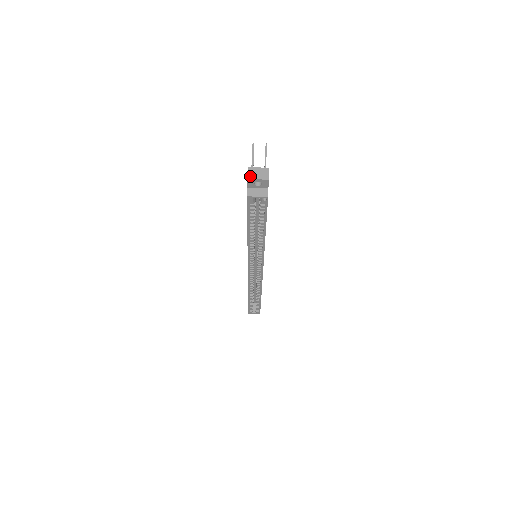
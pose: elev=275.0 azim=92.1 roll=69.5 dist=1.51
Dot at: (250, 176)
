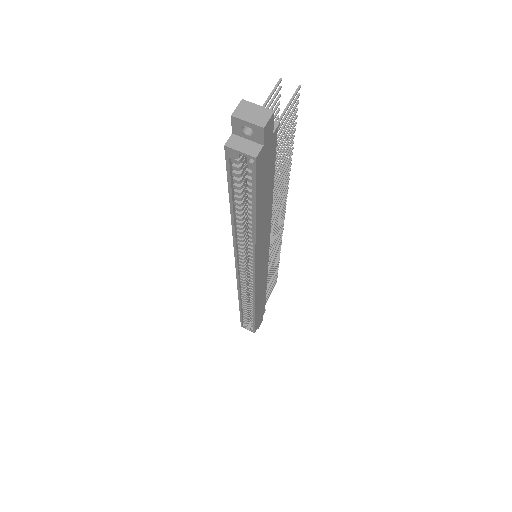
Dot at: (237, 113)
